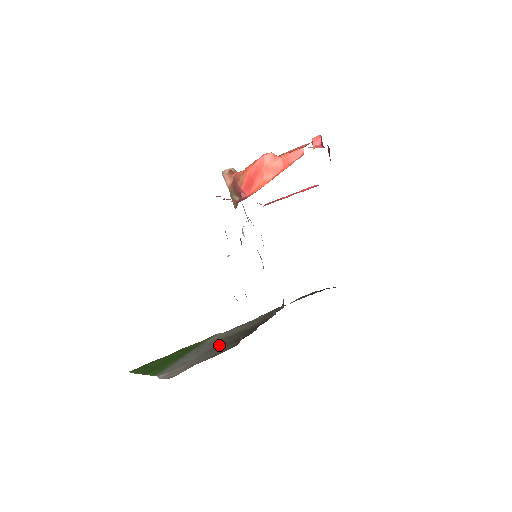
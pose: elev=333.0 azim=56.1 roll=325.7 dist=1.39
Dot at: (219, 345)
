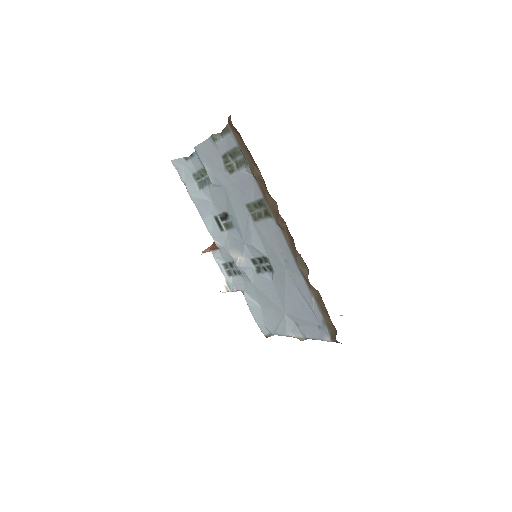
Dot at: occluded
